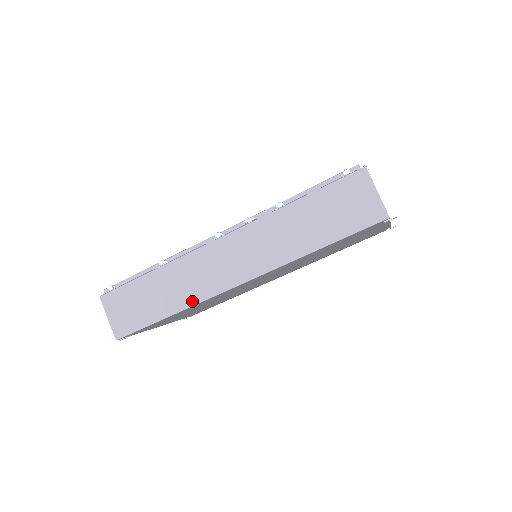
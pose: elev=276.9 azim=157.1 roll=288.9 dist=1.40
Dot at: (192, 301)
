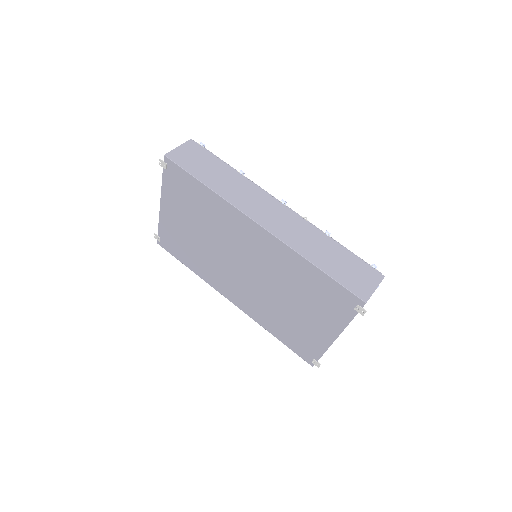
Dot at: (227, 197)
